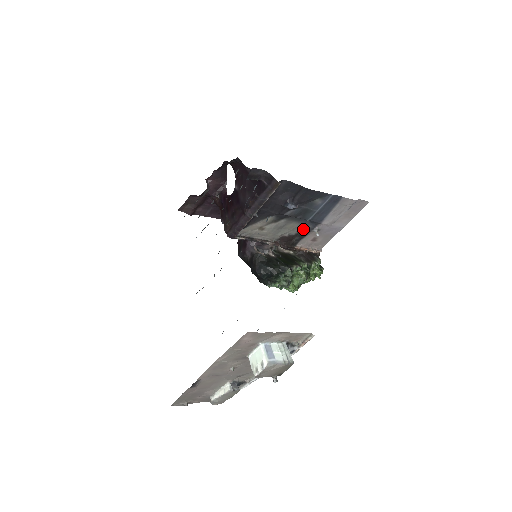
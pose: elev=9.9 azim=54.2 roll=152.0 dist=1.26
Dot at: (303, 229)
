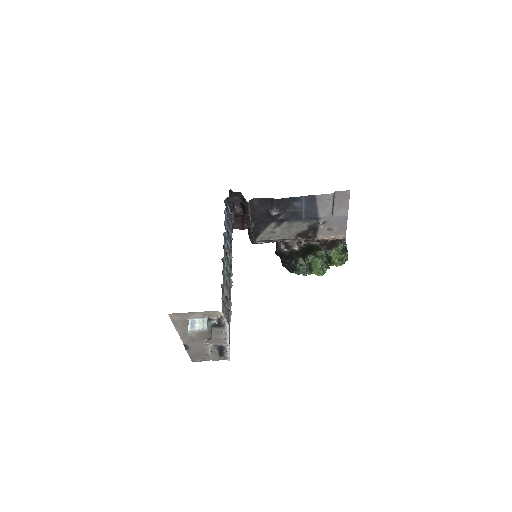
Dot at: (310, 224)
